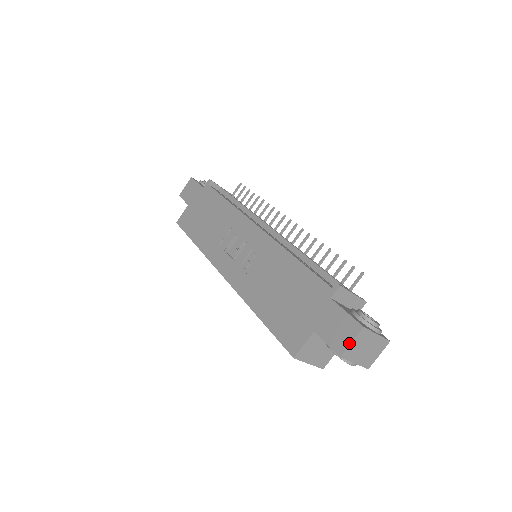
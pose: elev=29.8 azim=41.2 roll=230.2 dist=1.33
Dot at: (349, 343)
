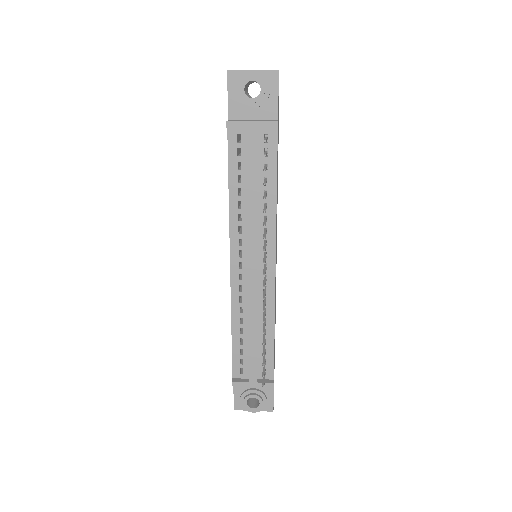
Dot at: occluded
